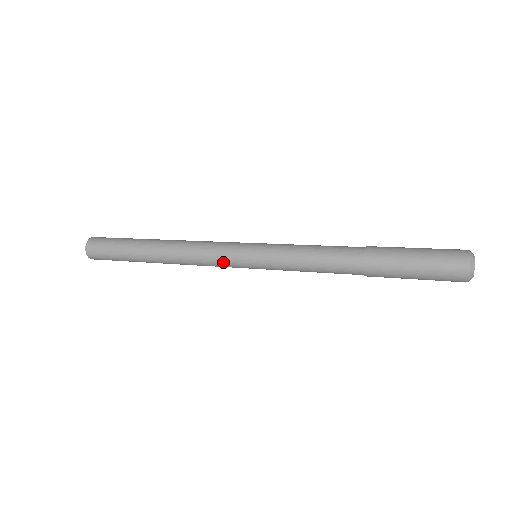
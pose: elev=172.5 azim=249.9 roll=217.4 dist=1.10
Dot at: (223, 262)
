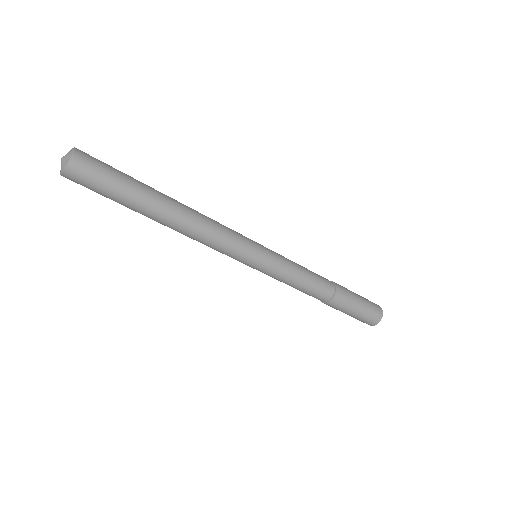
Dot at: (238, 245)
